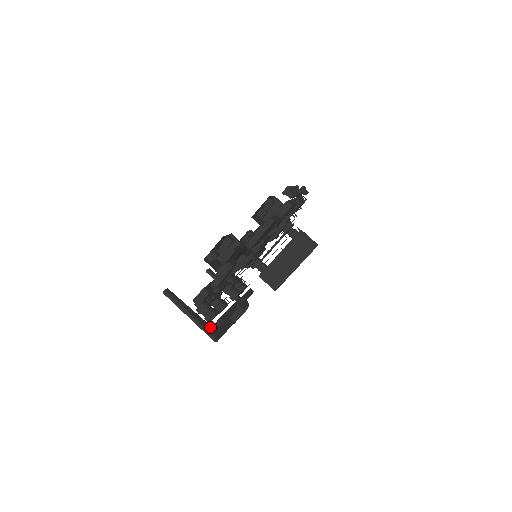
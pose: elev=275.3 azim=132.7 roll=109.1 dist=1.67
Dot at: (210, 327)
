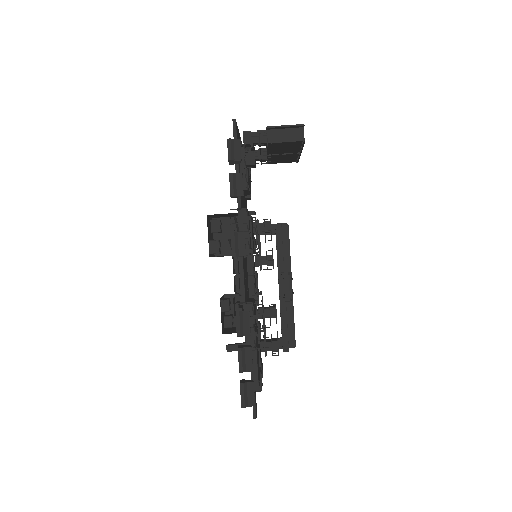
Dot at: (281, 341)
